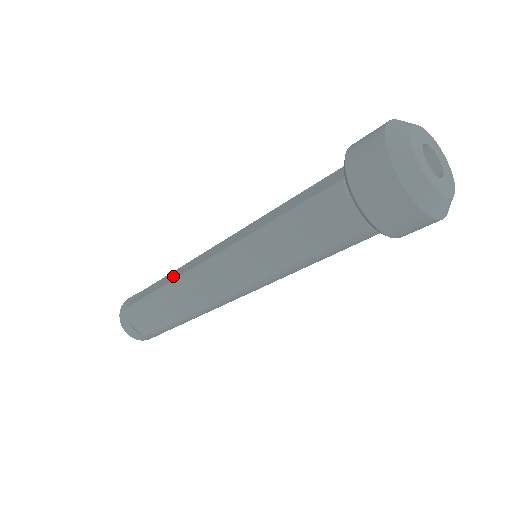
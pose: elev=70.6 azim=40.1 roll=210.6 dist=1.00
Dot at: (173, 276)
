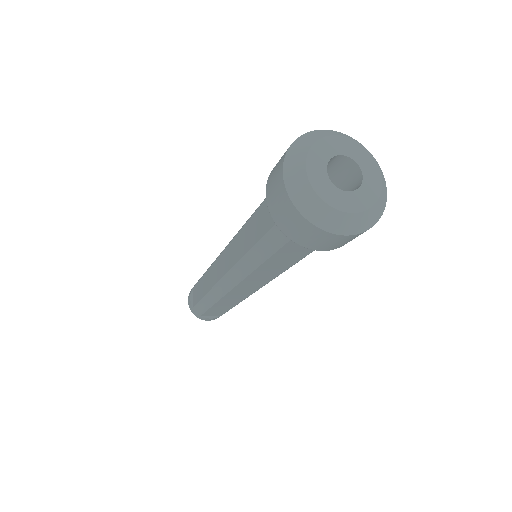
Dot at: (207, 284)
